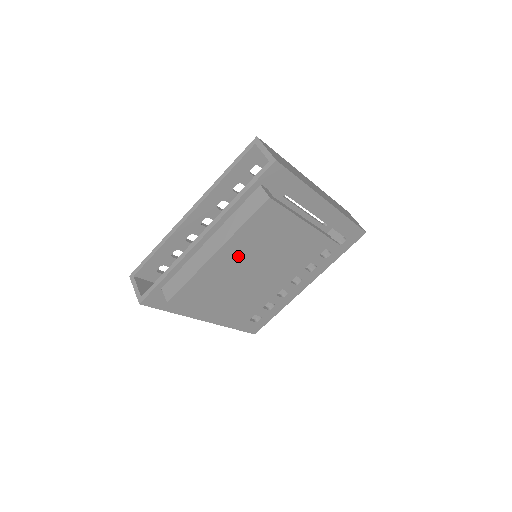
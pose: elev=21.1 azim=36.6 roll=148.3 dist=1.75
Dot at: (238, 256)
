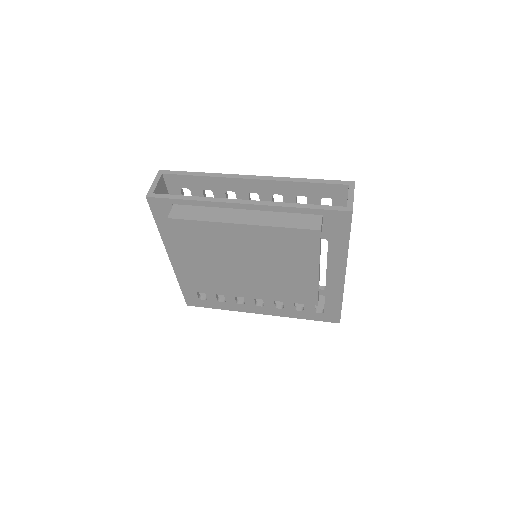
Dot at: (251, 243)
